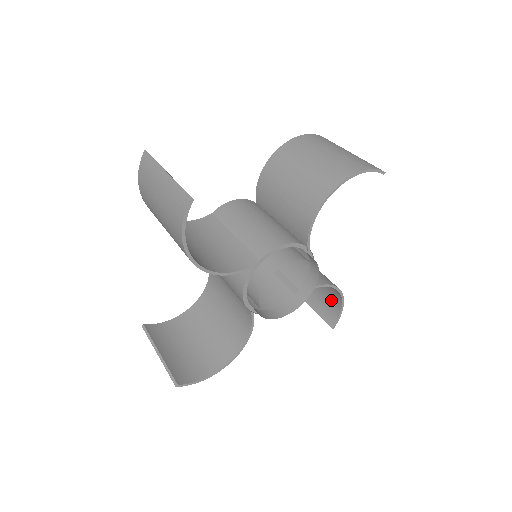
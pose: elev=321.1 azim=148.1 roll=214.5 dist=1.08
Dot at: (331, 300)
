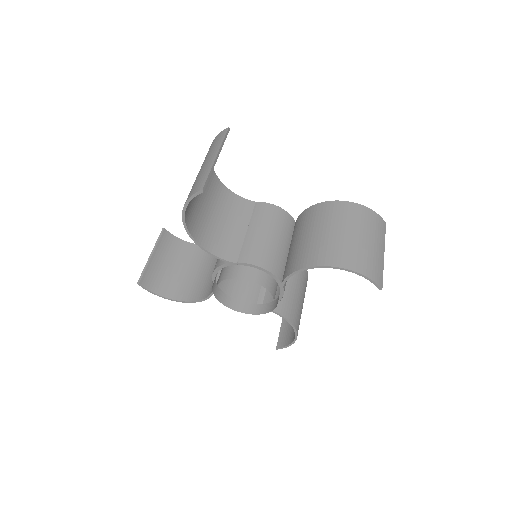
Dot at: (293, 331)
